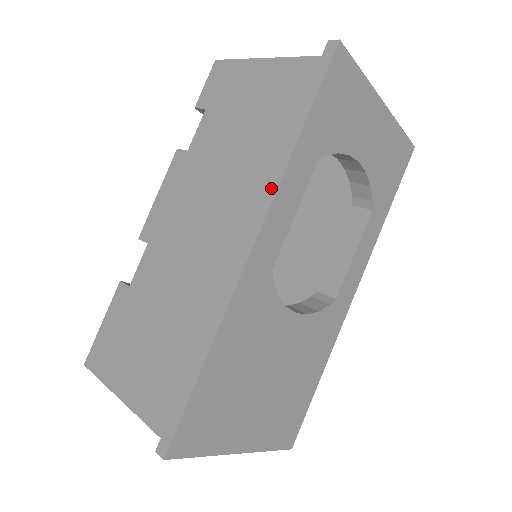
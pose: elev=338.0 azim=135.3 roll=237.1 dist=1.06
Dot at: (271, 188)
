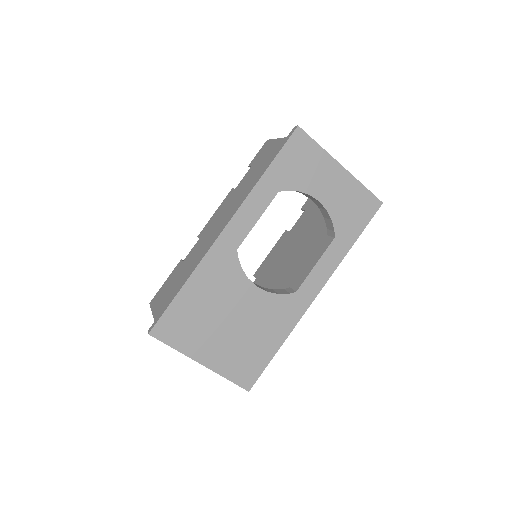
Dot at: (242, 201)
